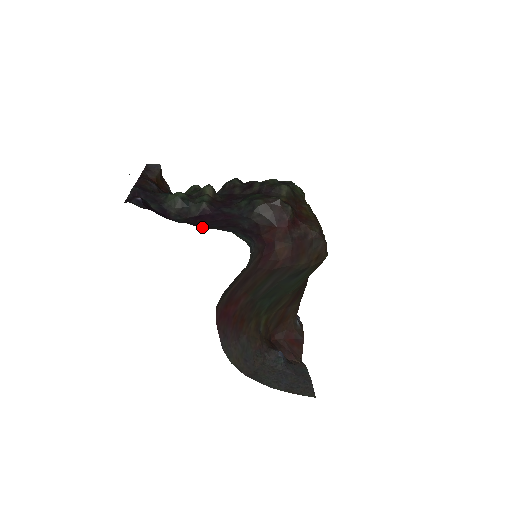
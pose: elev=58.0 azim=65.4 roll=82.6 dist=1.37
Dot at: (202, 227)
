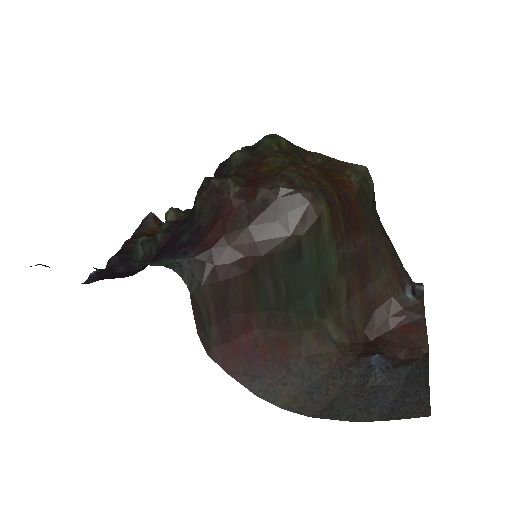
Dot at: (141, 270)
